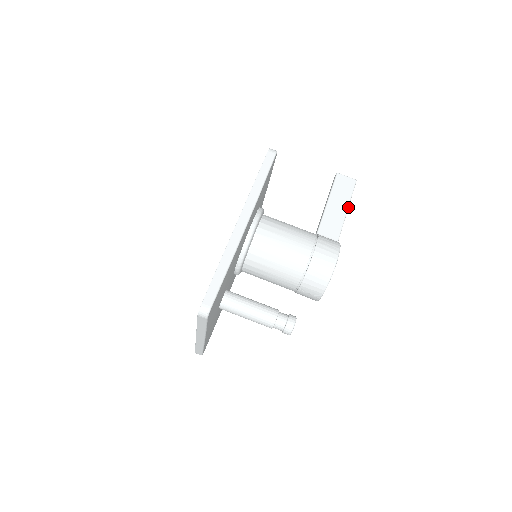
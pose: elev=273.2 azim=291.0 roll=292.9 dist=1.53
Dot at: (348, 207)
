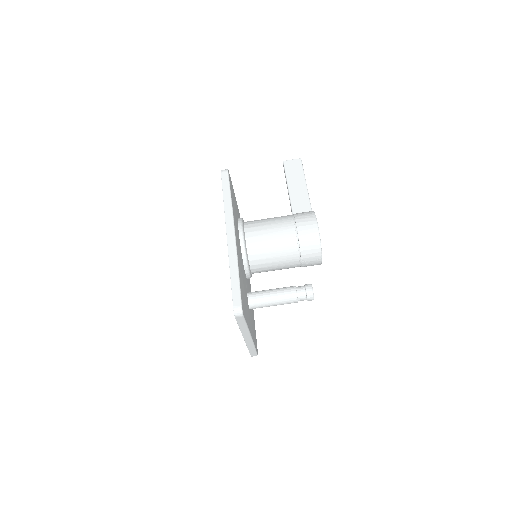
Dot at: (305, 182)
